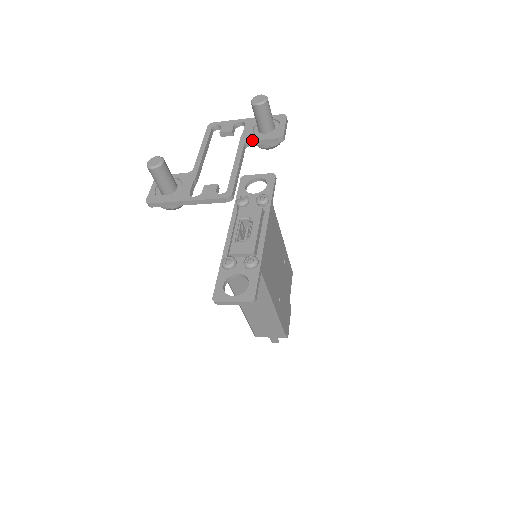
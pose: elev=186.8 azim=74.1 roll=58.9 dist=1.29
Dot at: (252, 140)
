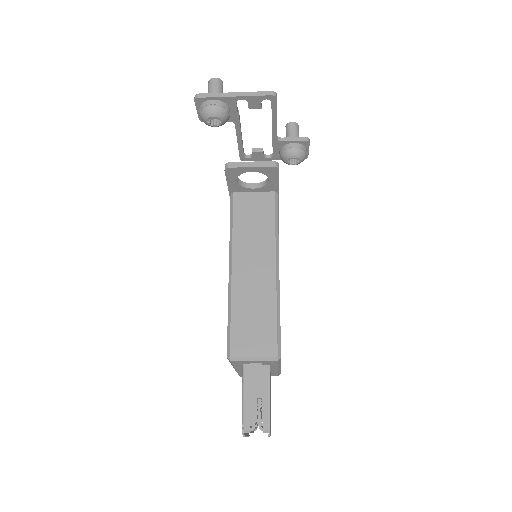
Dot at: (283, 138)
